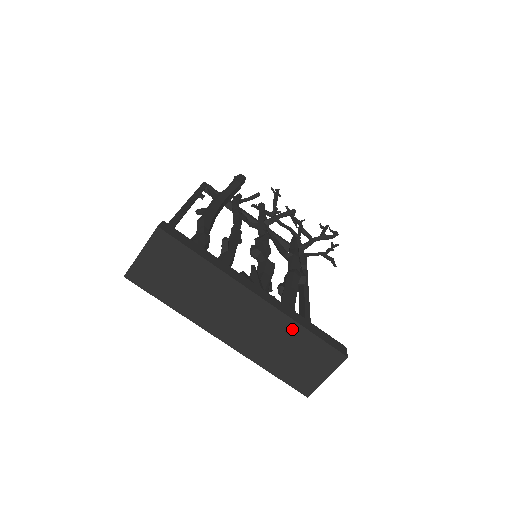
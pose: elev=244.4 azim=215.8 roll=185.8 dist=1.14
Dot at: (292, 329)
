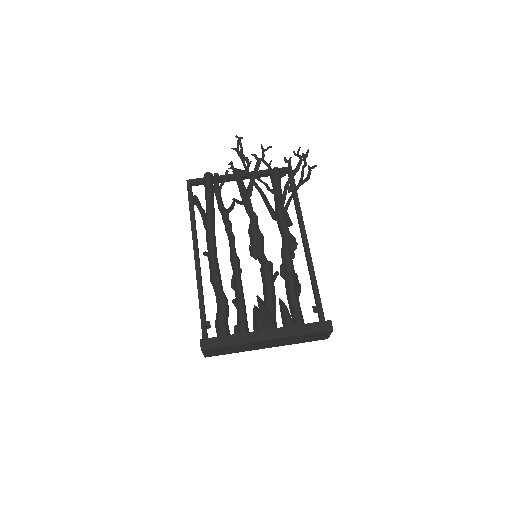
Dot at: (296, 337)
